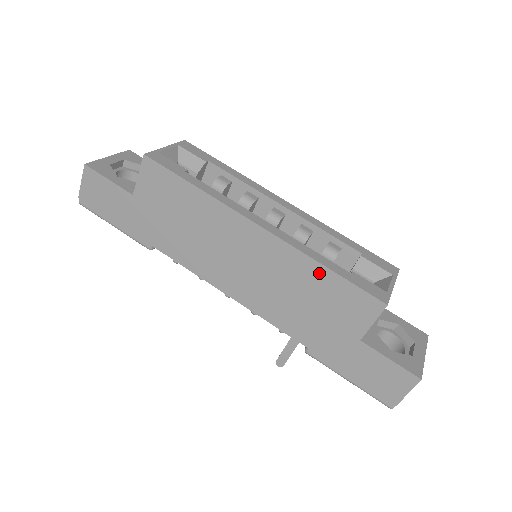
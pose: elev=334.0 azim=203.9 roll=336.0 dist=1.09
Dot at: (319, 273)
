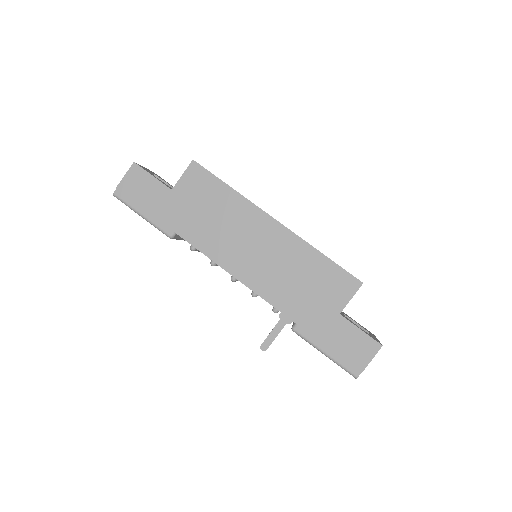
Dot at: (316, 258)
